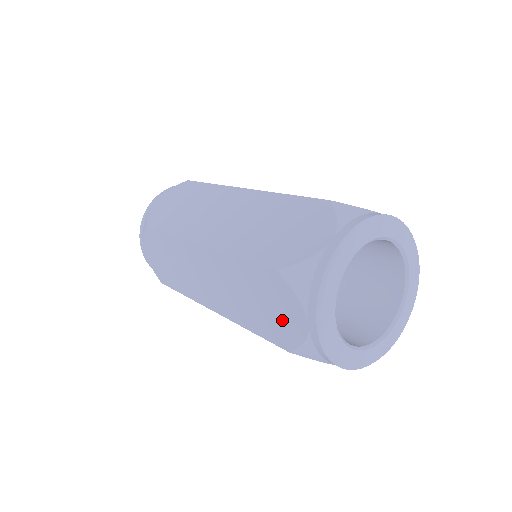
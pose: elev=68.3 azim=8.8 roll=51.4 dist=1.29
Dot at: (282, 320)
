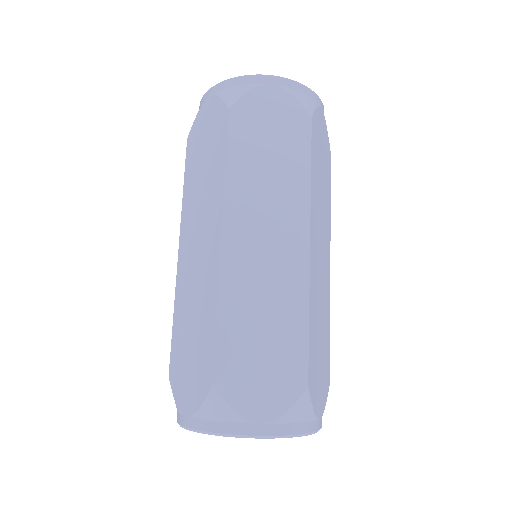
Dot at: (185, 376)
